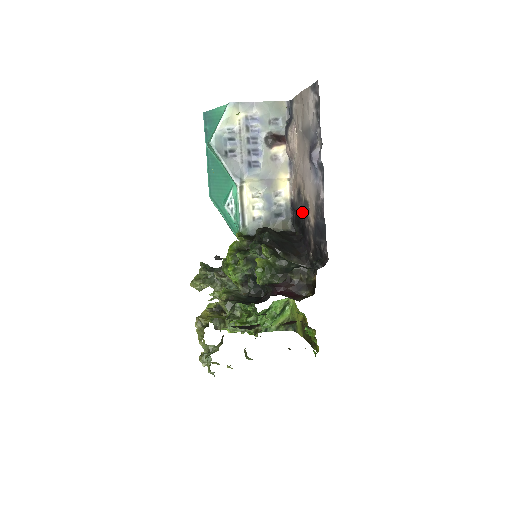
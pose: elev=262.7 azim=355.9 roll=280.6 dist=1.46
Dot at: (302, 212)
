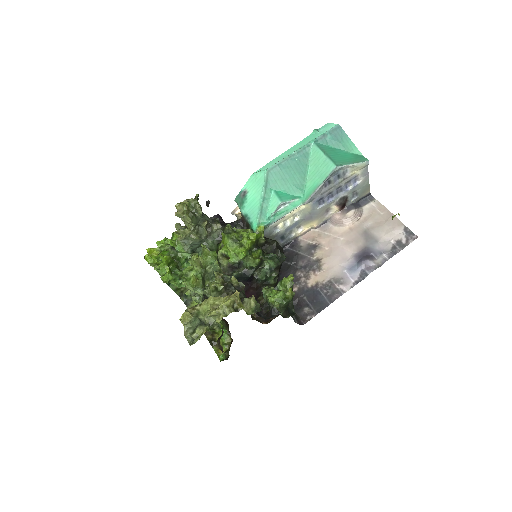
Dot at: (303, 261)
